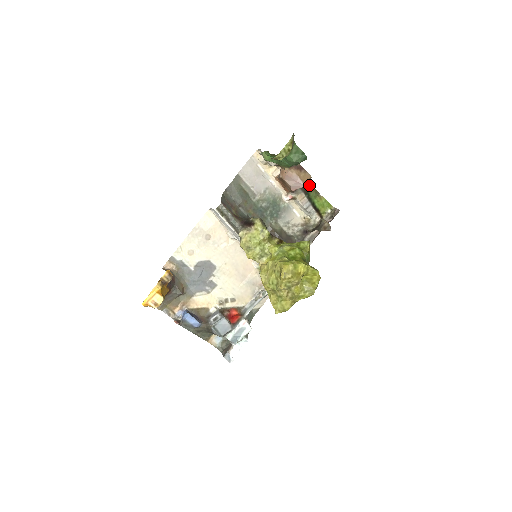
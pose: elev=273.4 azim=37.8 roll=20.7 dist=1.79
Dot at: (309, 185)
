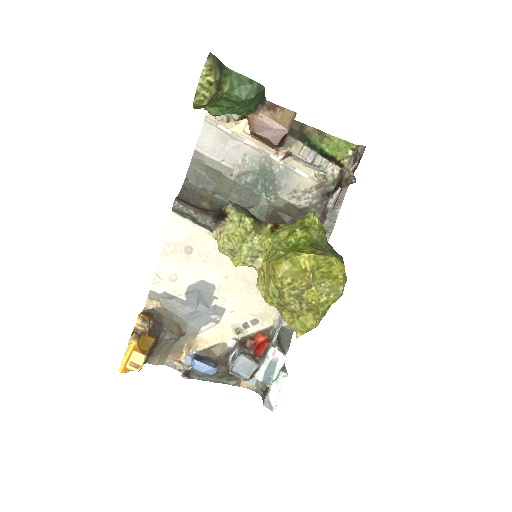
Dot at: (305, 127)
